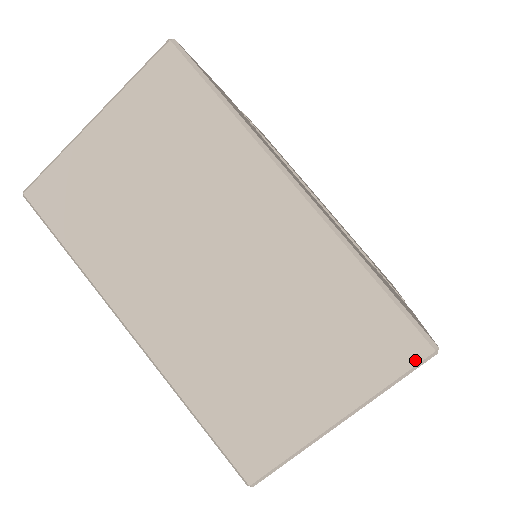
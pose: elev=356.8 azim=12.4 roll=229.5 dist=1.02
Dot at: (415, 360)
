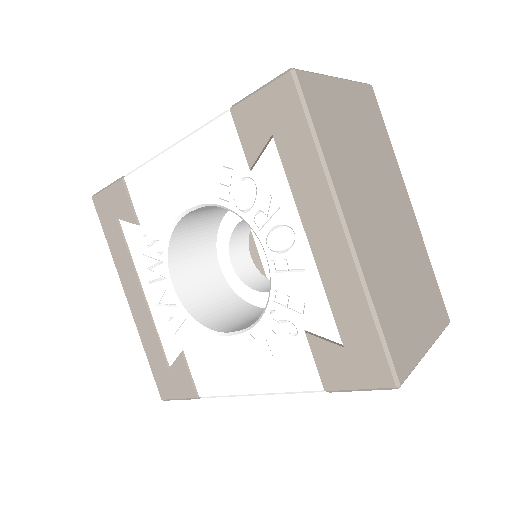
Dot at: (446, 323)
